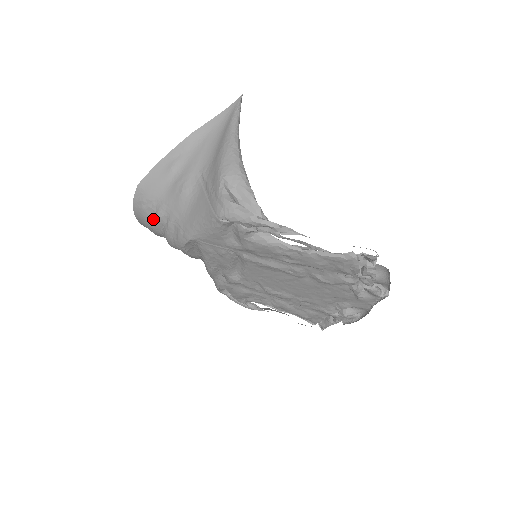
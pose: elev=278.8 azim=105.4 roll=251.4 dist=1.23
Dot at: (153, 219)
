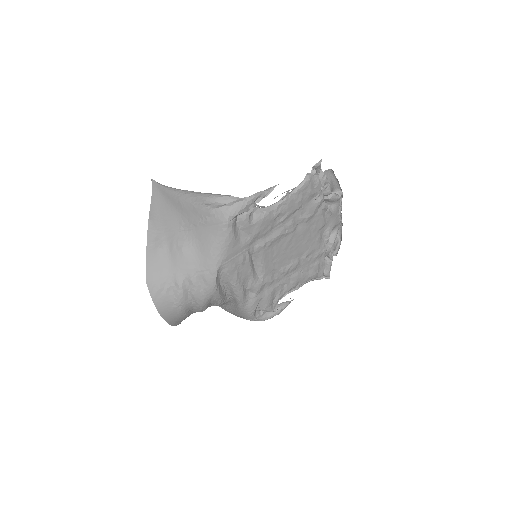
Dot at: (177, 293)
